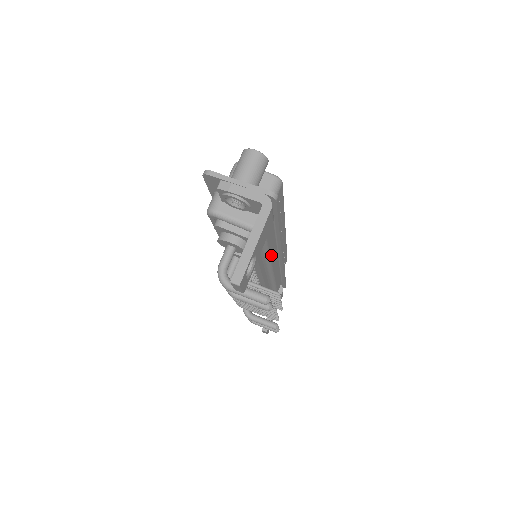
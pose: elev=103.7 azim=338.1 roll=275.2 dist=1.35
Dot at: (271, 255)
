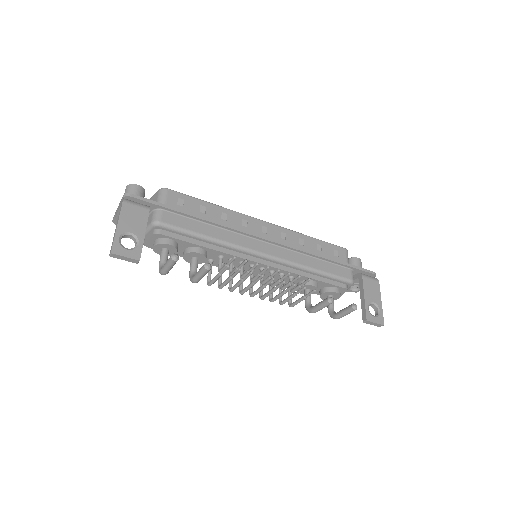
Dot at: (223, 239)
